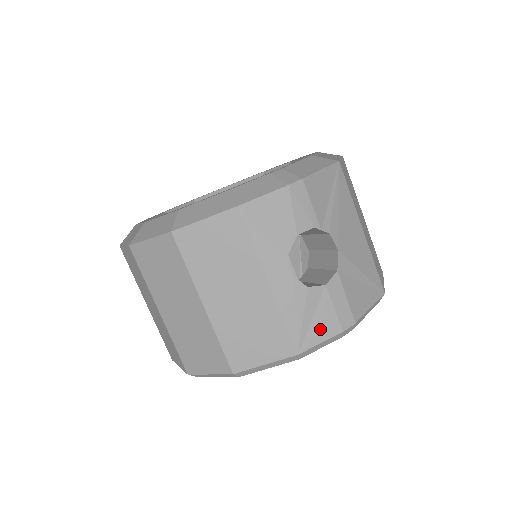
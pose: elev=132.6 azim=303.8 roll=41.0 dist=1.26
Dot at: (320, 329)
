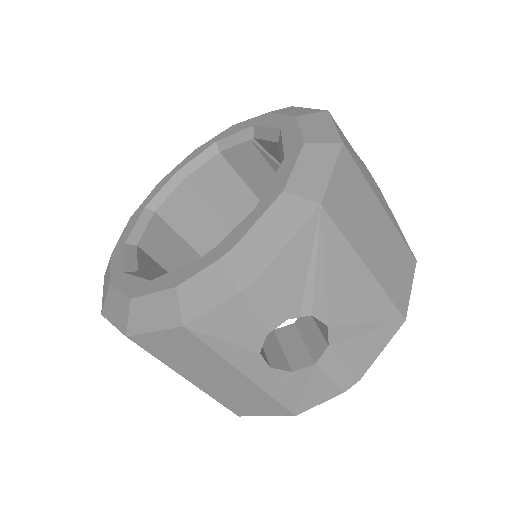
Dot at: (316, 396)
